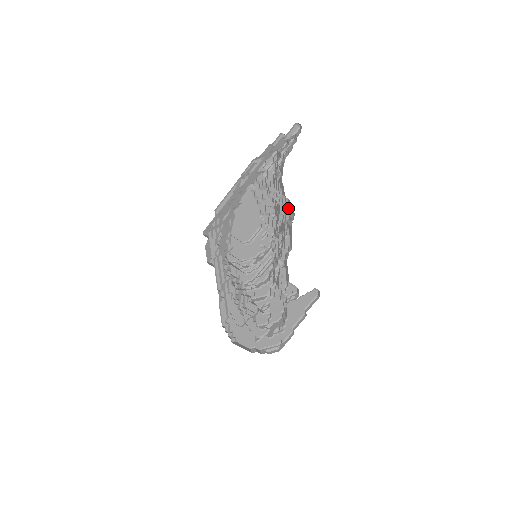
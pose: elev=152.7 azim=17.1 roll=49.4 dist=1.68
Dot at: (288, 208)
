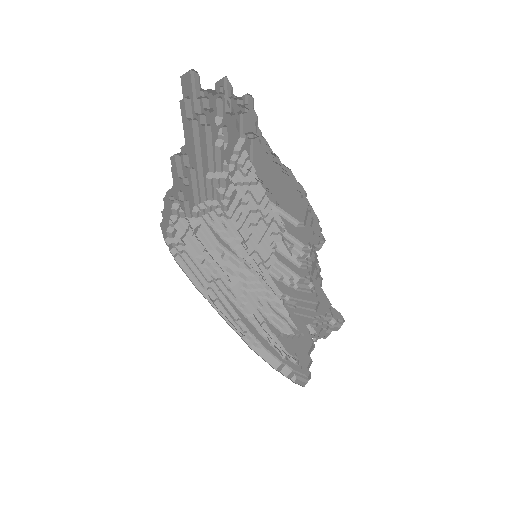
Dot at: (273, 197)
